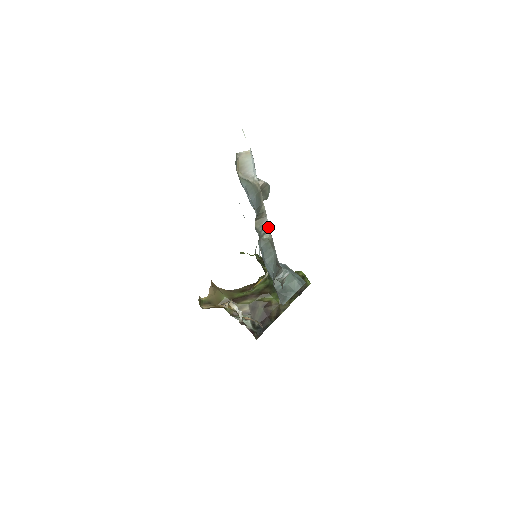
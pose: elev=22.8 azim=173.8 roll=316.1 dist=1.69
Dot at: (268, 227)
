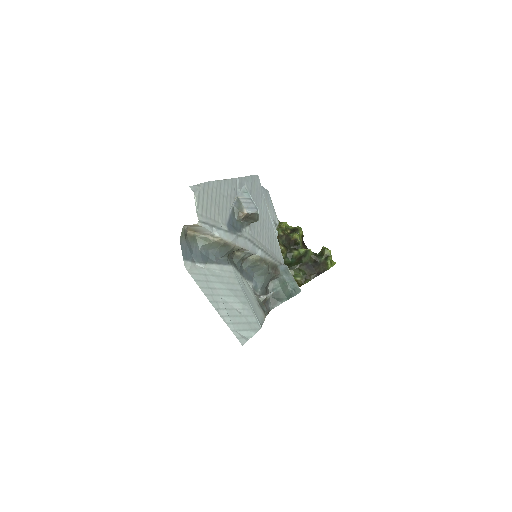
Dot at: (253, 252)
